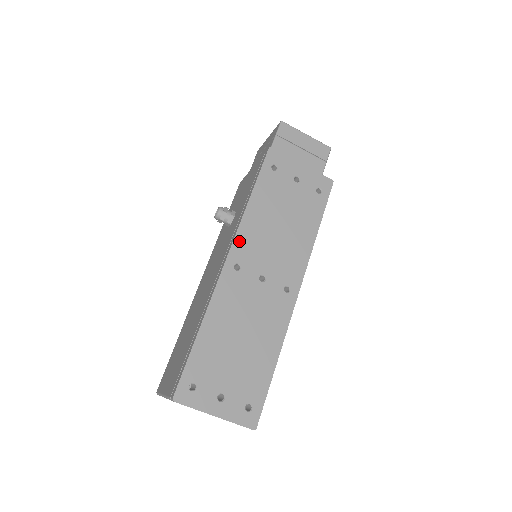
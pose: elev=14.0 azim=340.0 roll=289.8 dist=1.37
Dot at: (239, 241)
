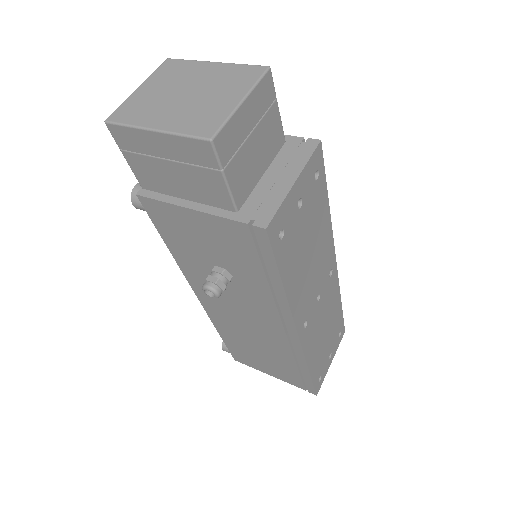
Dot at: (297, 317)
